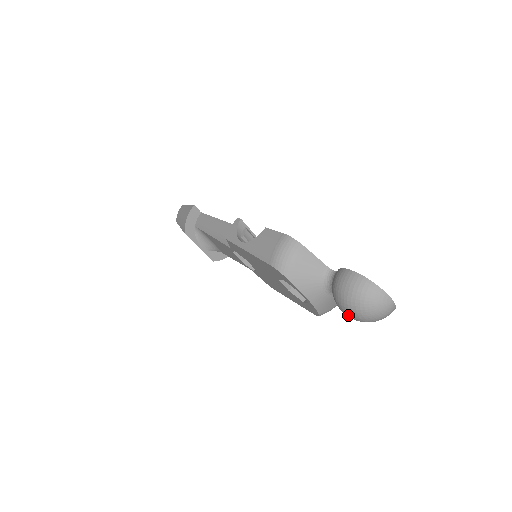
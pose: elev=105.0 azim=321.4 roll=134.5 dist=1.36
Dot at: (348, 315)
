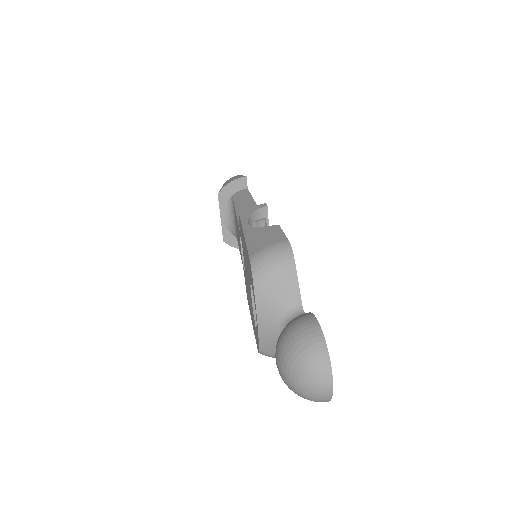
Dot at: (277, 364)
